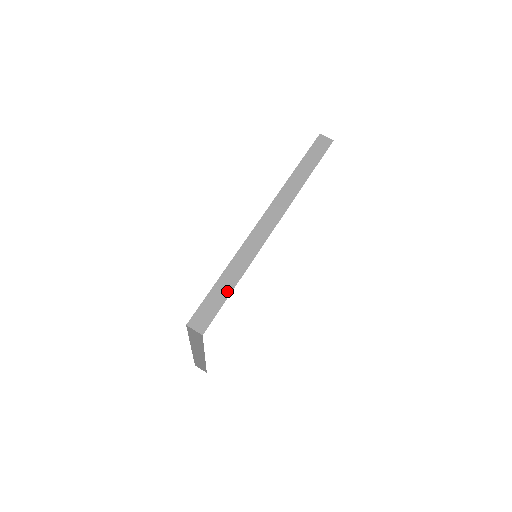
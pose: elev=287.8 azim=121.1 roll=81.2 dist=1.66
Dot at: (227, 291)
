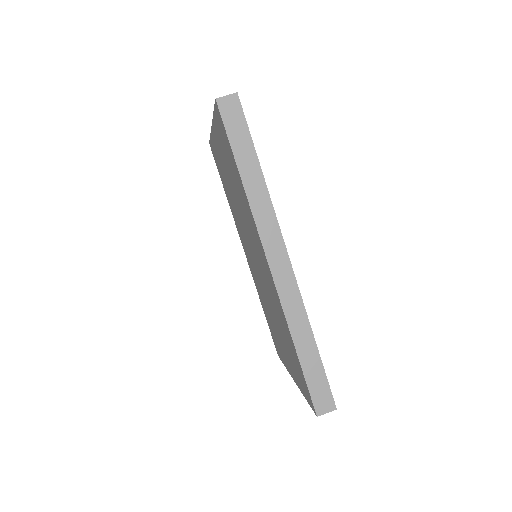
Dot at: (316, 358)
